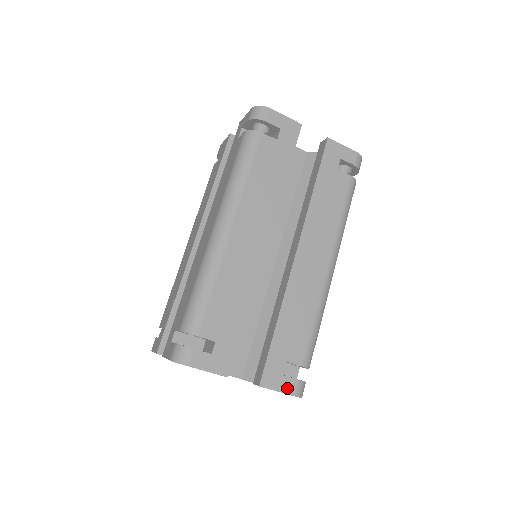
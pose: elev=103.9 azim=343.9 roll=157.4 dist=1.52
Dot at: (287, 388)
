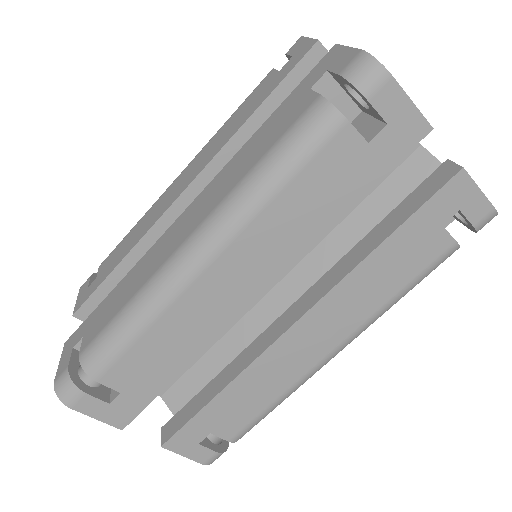
Dot at: (197, 456)
